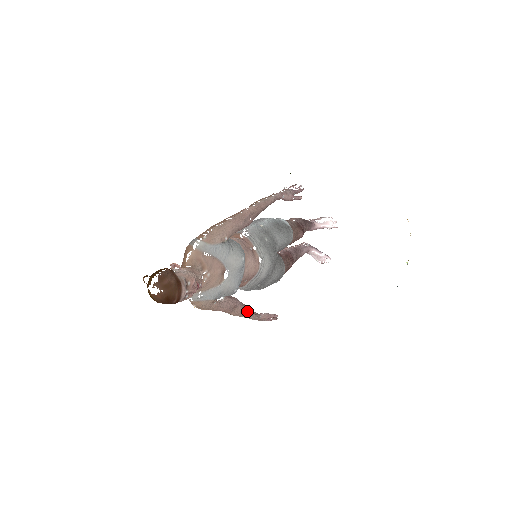
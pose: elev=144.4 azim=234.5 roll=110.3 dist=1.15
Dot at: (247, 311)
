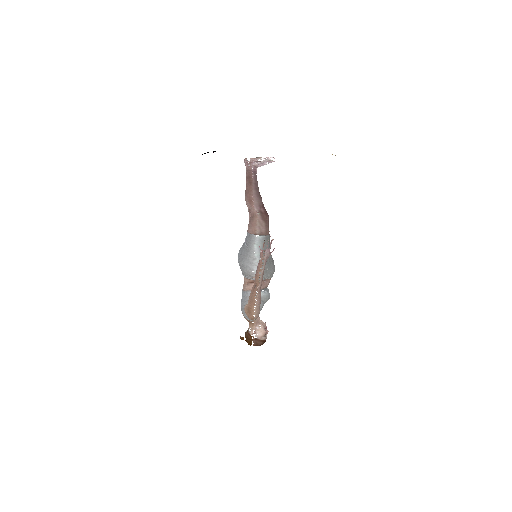
Dot at: occluded
